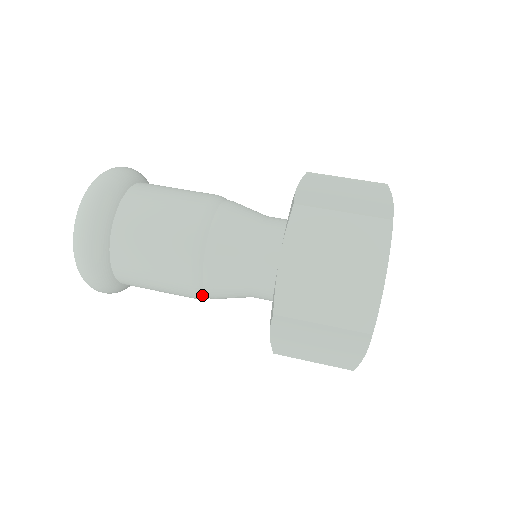
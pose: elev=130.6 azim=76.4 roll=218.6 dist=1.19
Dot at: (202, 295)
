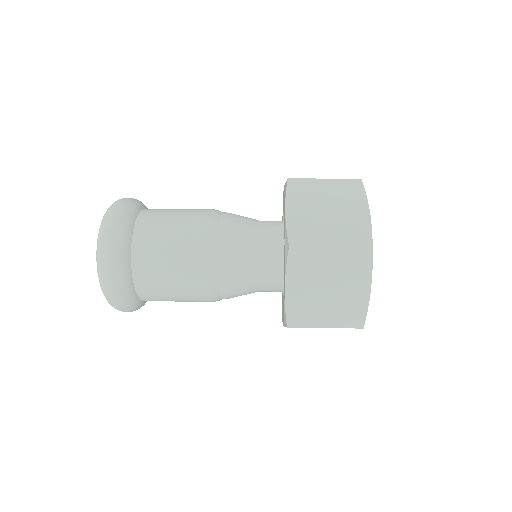
Dot at: (215, 232)
